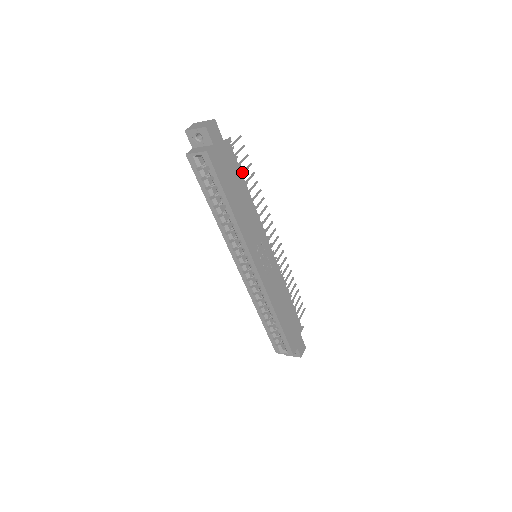
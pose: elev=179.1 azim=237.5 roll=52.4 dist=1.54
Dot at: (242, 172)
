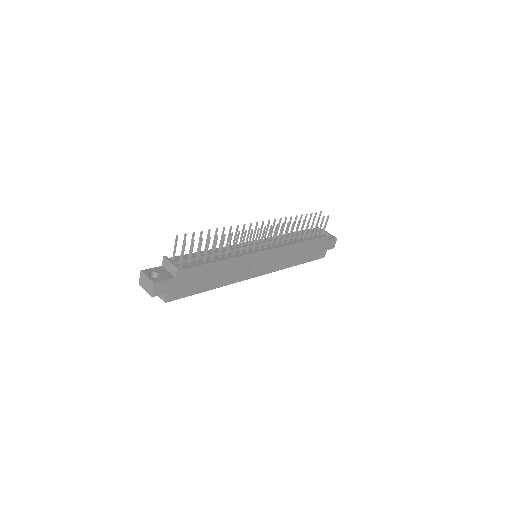
Dot at: (205, 254)
